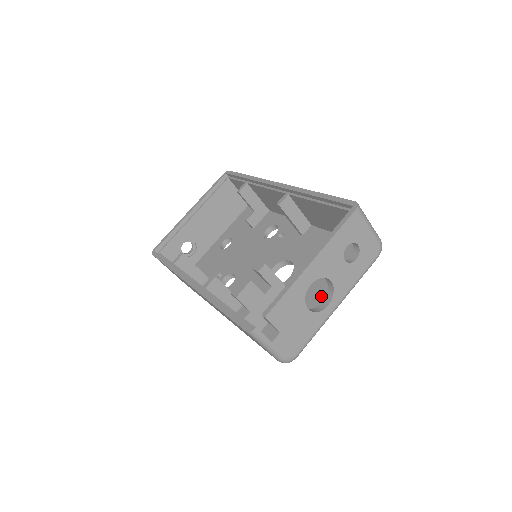
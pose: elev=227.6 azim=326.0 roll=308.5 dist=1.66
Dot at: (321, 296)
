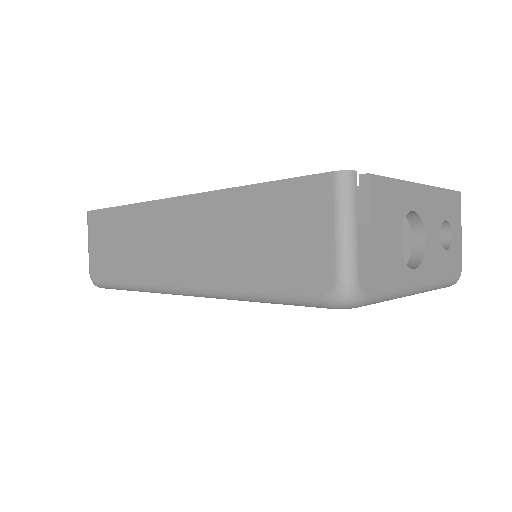
Dot at: occluded
